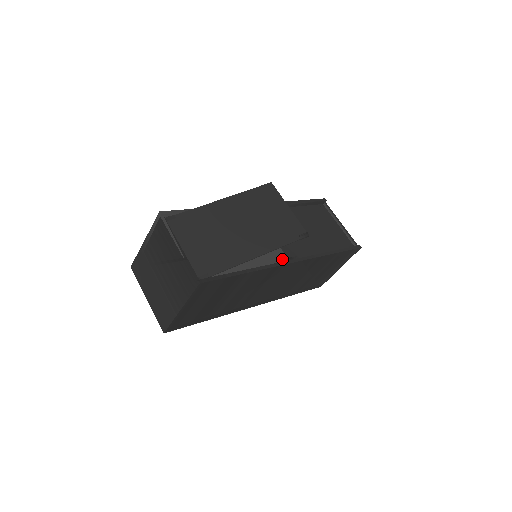
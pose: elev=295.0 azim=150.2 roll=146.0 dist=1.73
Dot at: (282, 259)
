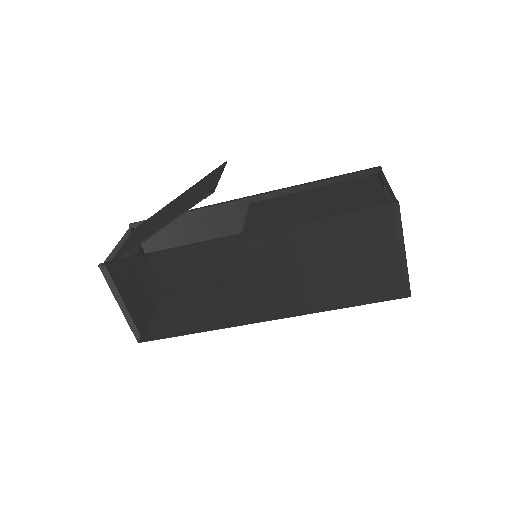
Dot at: occluded
